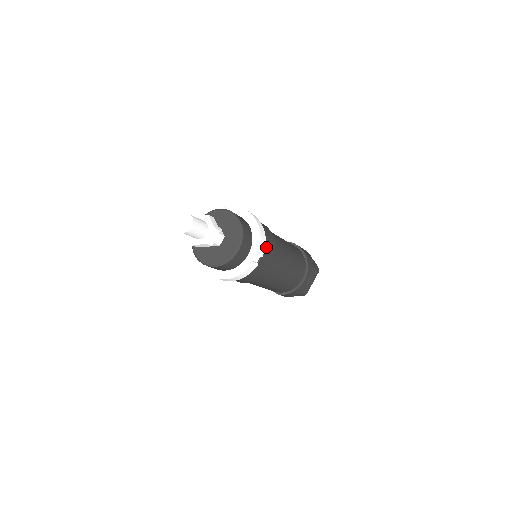
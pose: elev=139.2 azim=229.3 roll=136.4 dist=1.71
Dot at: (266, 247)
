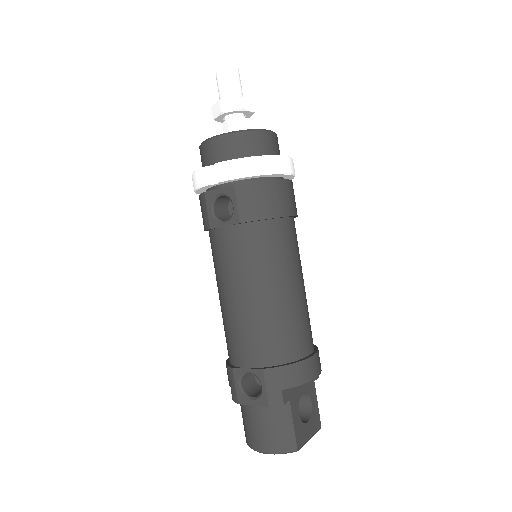
Dot at: occluded
